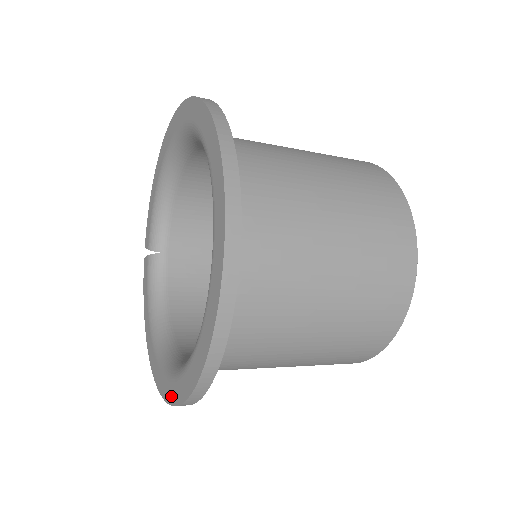
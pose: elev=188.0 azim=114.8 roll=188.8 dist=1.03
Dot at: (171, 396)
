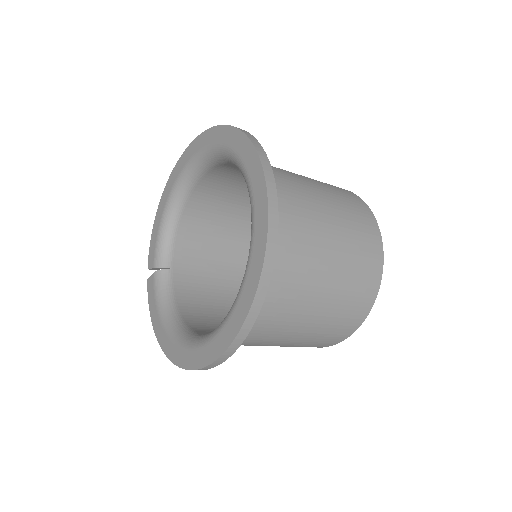
Dot at: (208, 357)
